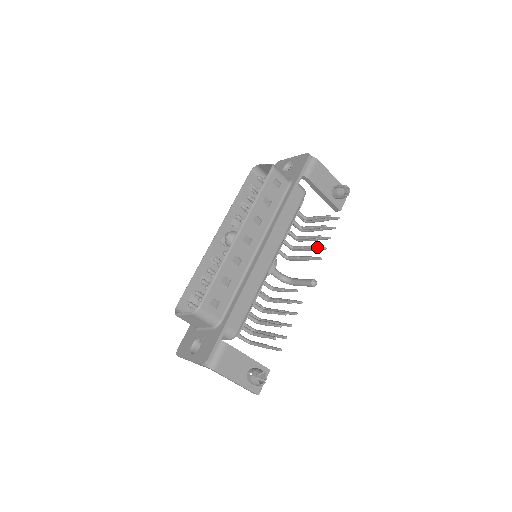
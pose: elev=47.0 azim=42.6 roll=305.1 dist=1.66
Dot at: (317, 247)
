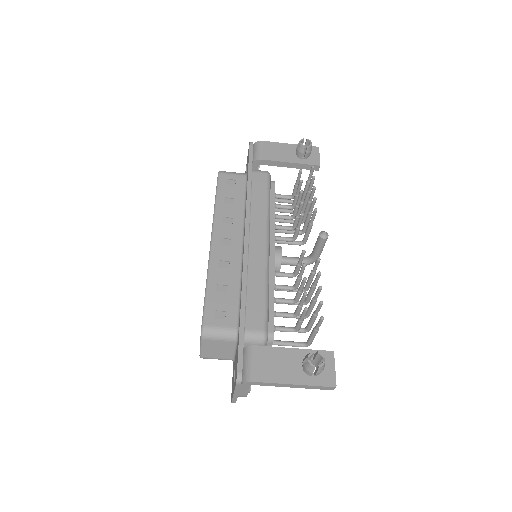
Dot at: occluded
